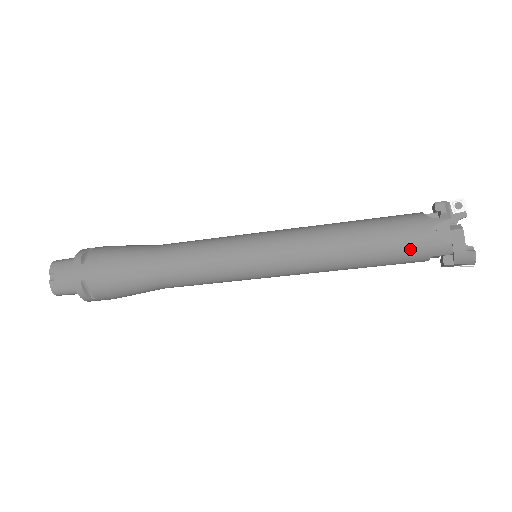
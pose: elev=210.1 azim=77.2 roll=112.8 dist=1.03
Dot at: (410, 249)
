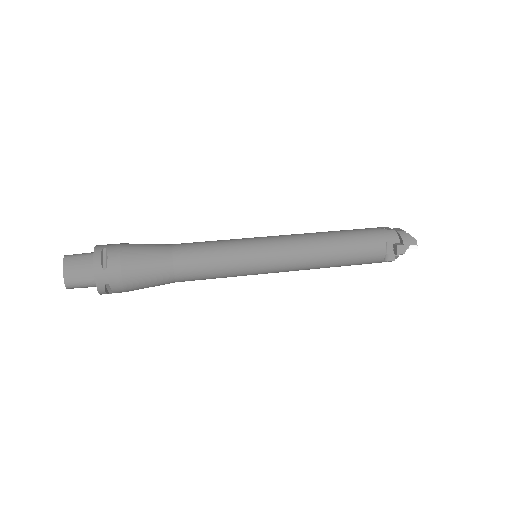
Dot at: occluded
